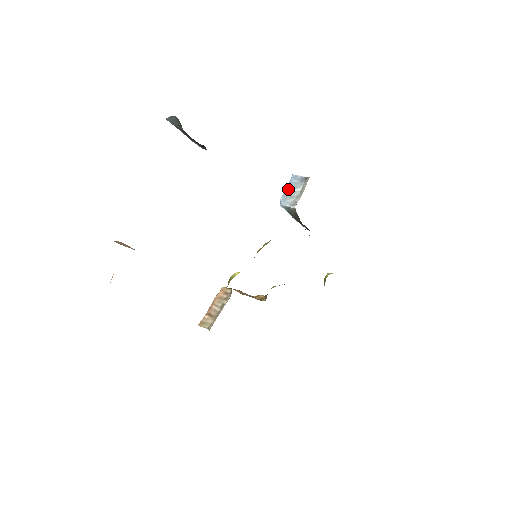
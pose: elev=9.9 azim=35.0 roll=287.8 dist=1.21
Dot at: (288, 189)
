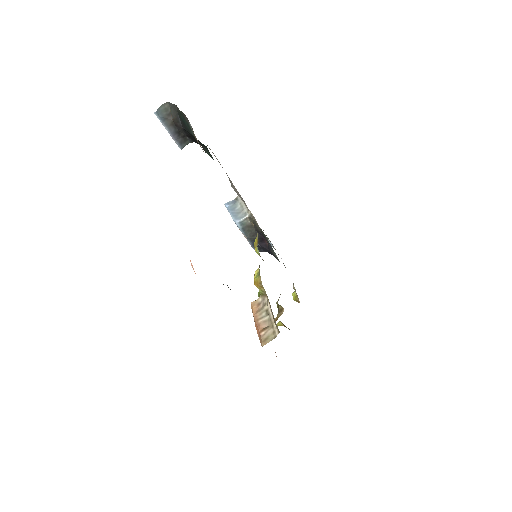
Dot at: (231, 211)
